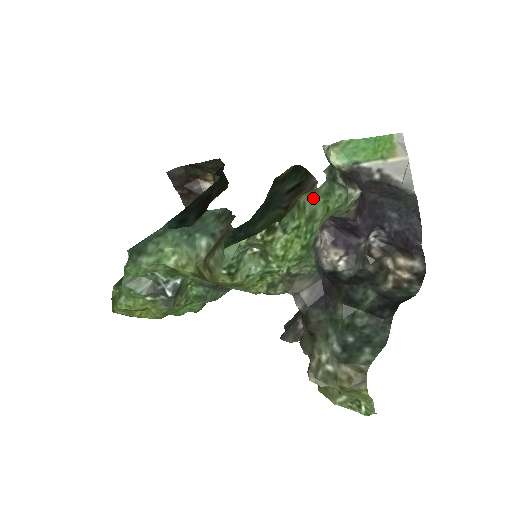
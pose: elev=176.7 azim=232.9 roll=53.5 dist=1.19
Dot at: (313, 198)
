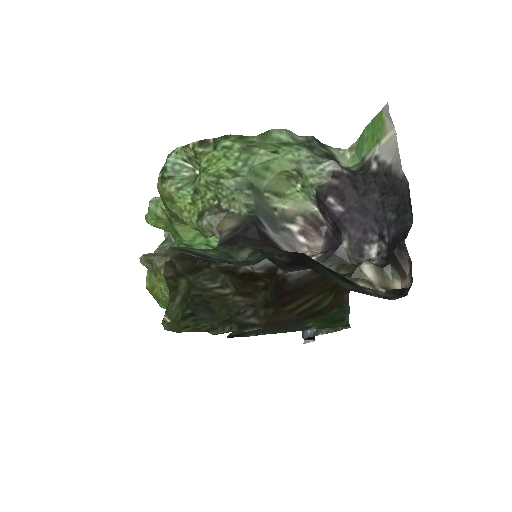
Dot at: (265, 141)
